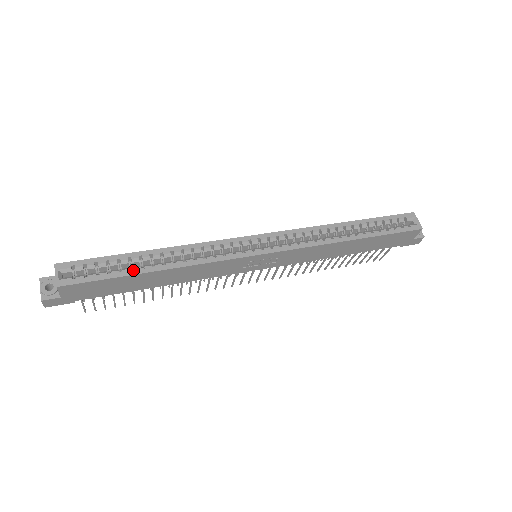
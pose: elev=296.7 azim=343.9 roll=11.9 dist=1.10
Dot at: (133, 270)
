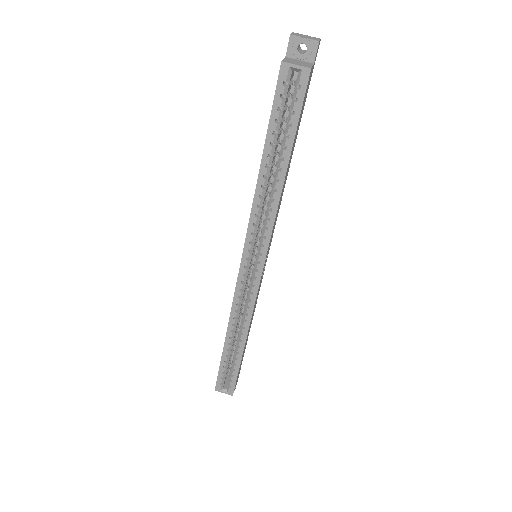
Dot at: (237, 358)
